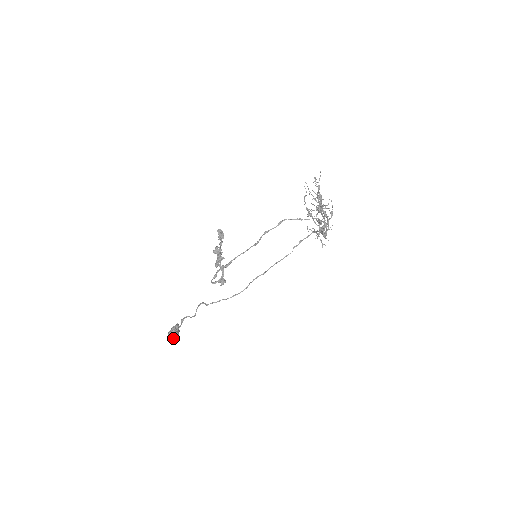
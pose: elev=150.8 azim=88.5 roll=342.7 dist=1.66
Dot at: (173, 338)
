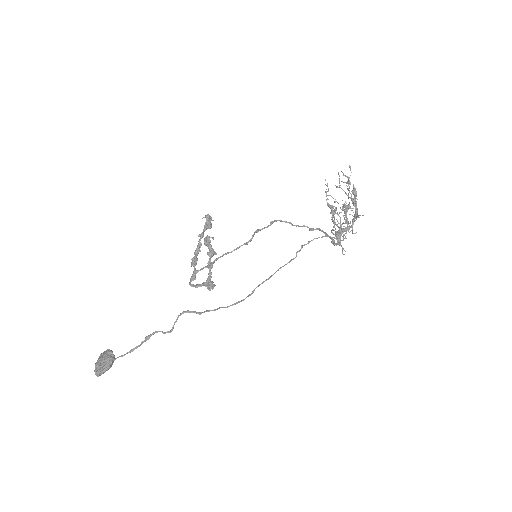
Dot at: (104, 371)
